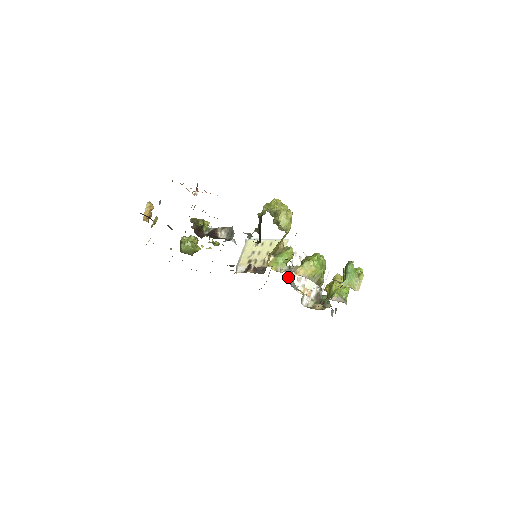
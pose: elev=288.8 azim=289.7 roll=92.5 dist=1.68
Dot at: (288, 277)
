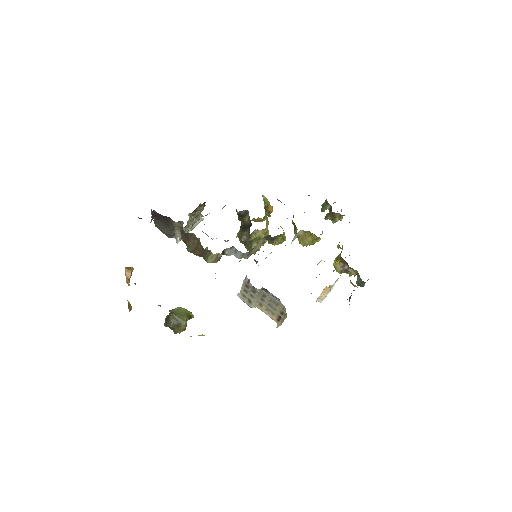
Dot at: occluded
